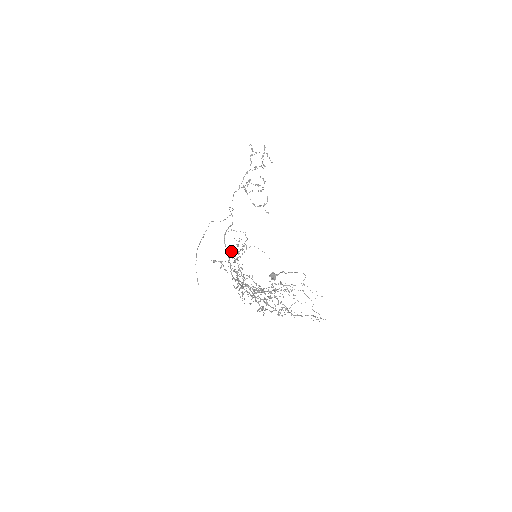
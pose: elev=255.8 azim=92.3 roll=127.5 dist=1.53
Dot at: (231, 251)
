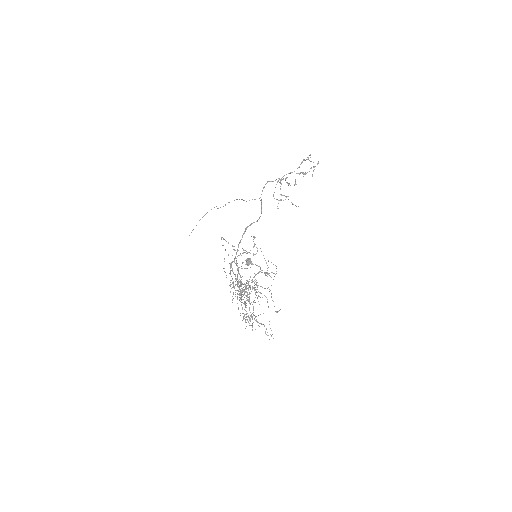
Dot at: (247, 252)
